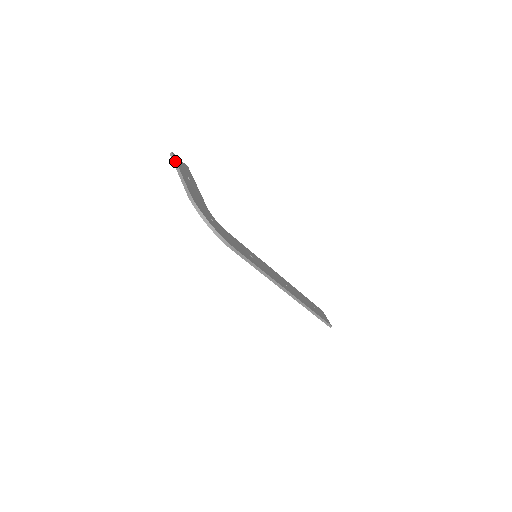
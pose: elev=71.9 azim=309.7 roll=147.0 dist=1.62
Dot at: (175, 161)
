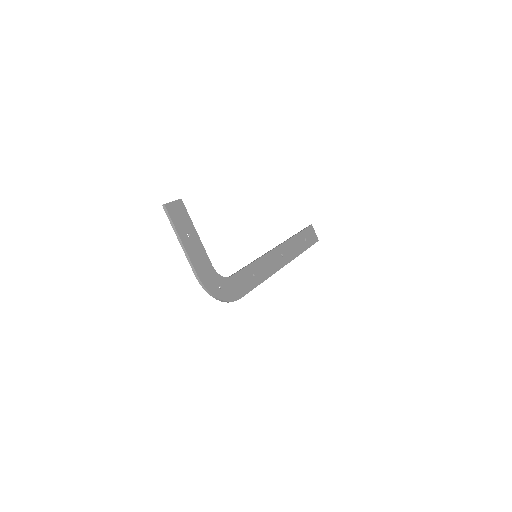
Dot at: (171, 222)
